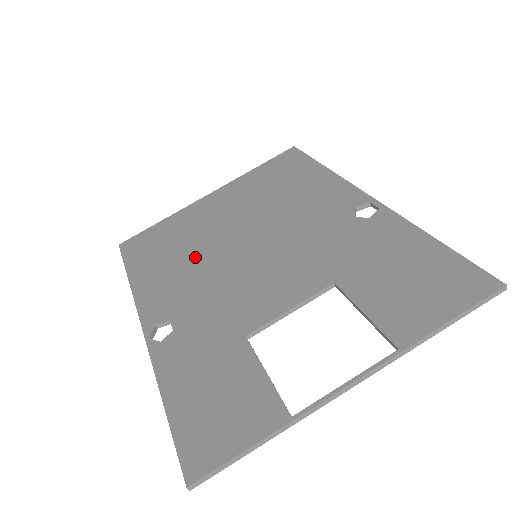
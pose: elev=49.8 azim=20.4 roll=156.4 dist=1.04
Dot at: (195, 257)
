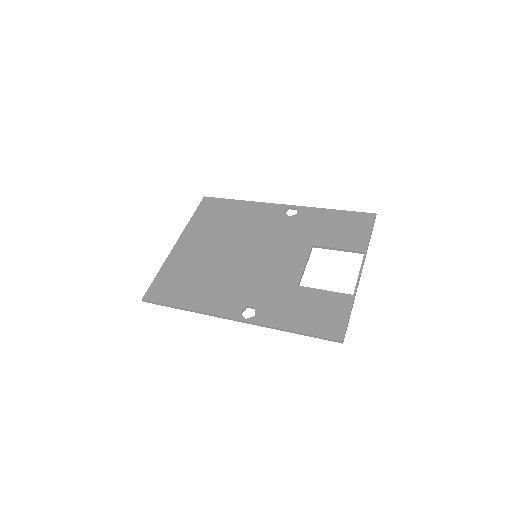
Dot at: (218, 275)
